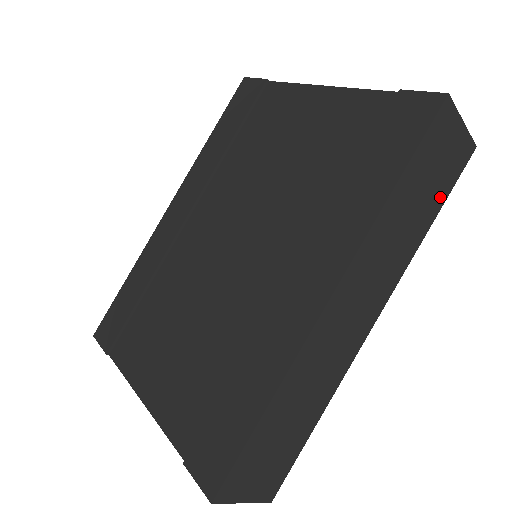
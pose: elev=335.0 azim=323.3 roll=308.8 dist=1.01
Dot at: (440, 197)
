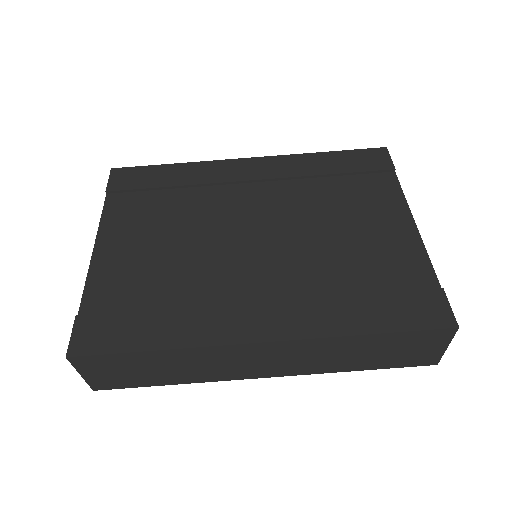
Dot at: (384, 364)
